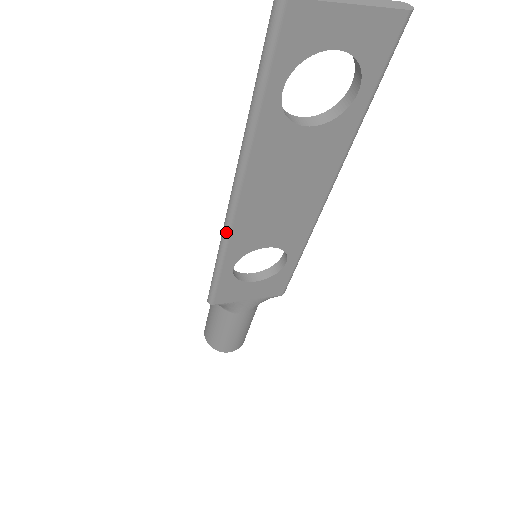
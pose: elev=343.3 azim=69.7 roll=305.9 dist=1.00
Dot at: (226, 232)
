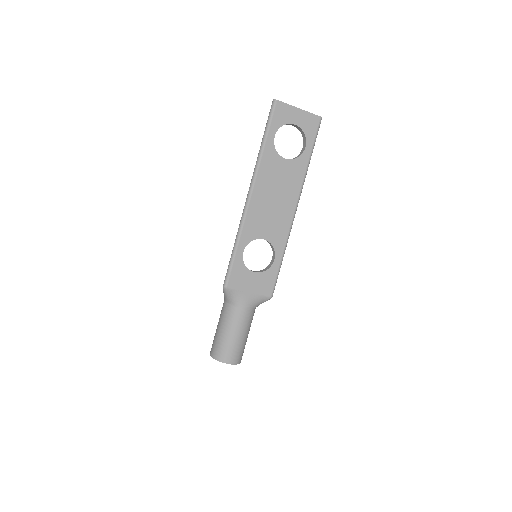
Dot at: (243, 218)
